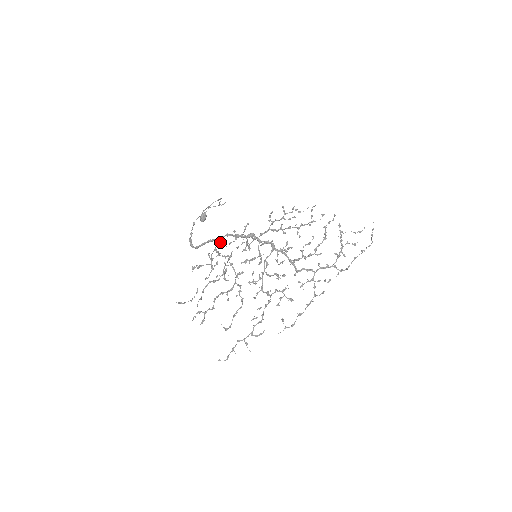
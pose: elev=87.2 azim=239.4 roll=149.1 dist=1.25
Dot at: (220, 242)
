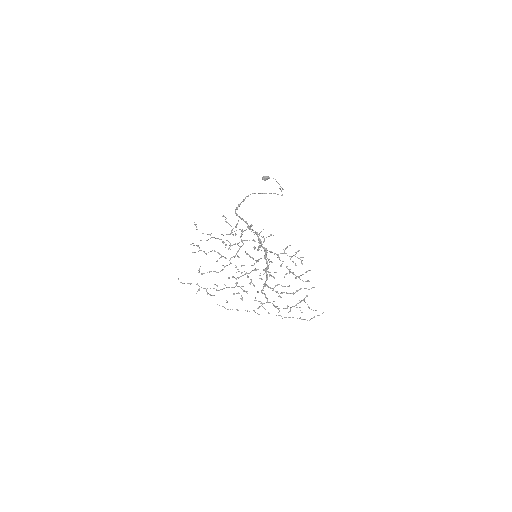
Dot at: (251, 224)
